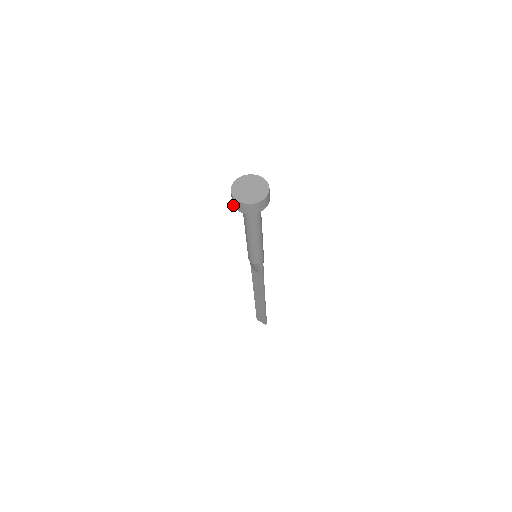
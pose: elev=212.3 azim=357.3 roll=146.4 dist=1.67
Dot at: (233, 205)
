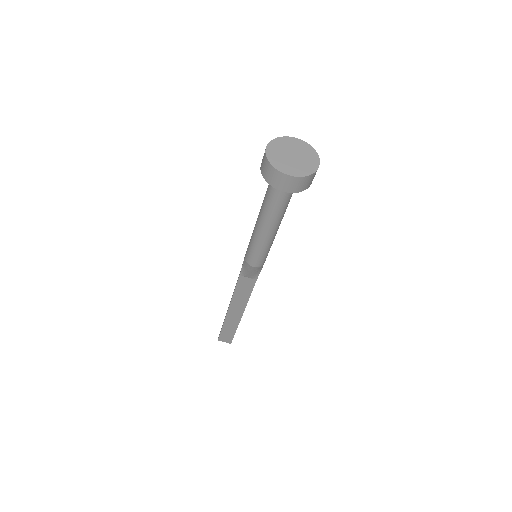
Dot at: (268, 183)
